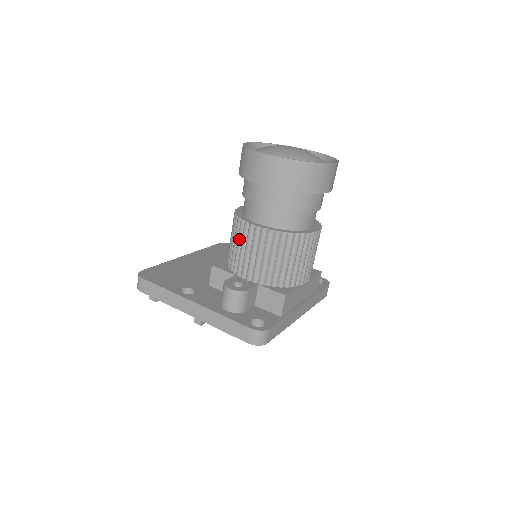
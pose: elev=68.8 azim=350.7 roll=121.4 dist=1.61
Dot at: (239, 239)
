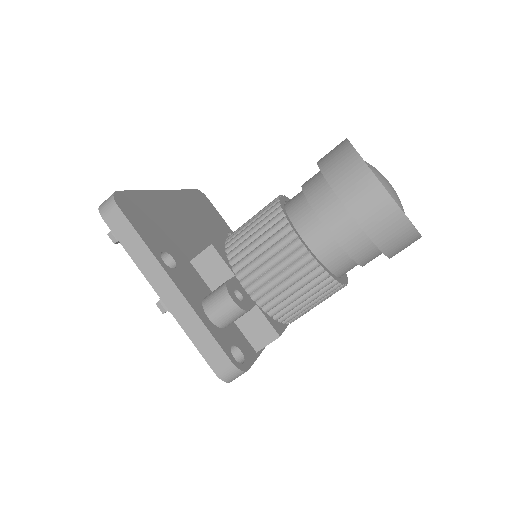
Dot at: (270, 242)
